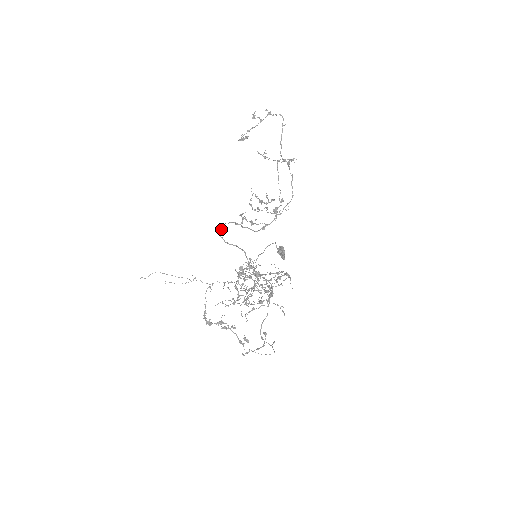
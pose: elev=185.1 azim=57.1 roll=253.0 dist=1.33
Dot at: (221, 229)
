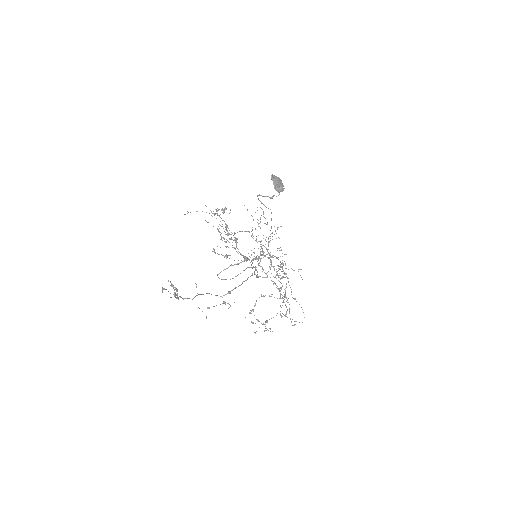
Dot at: occluded
